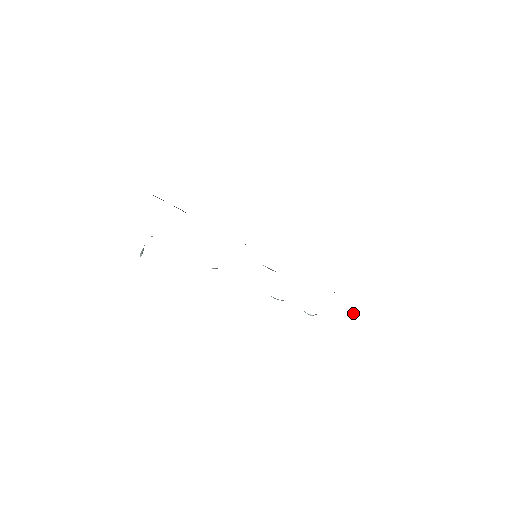
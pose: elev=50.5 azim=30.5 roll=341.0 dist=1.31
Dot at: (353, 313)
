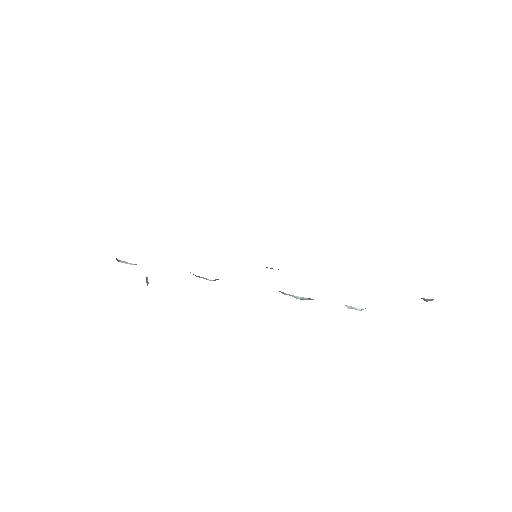
Dot at: (423, 298)
